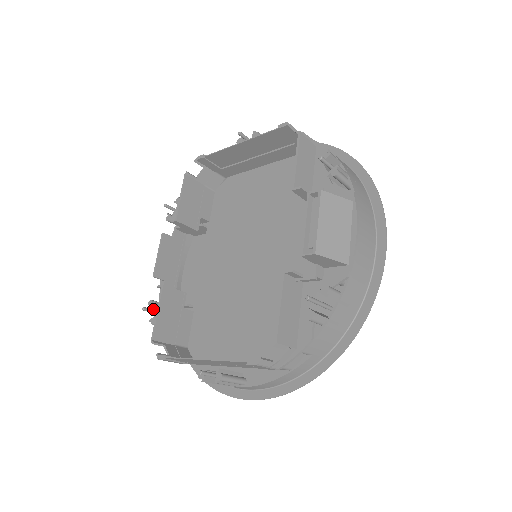
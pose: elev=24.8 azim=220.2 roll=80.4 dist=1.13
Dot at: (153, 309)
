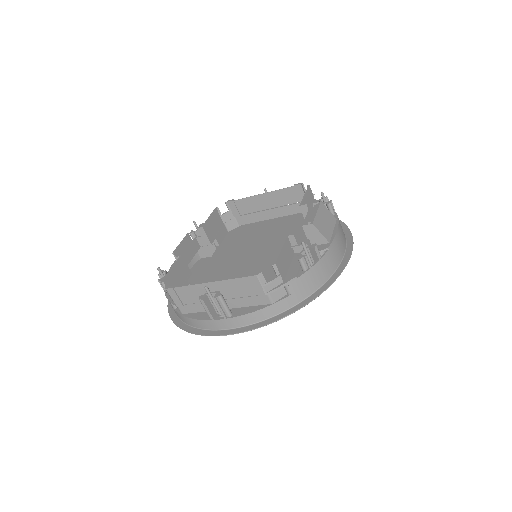
Dot at: (161, 277)
